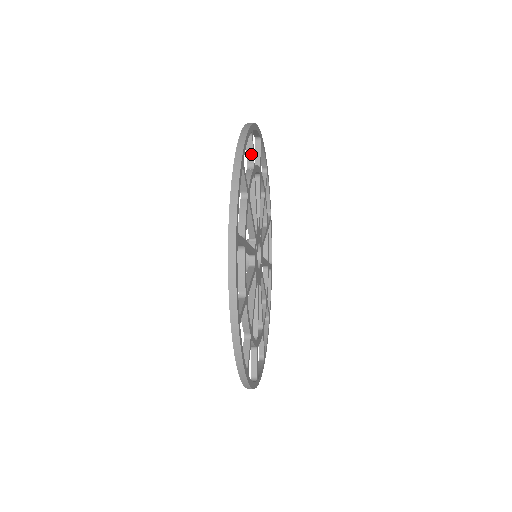
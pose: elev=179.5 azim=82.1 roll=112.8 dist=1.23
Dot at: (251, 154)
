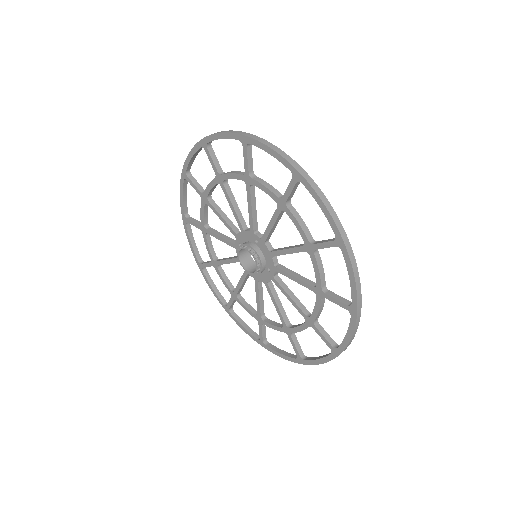
Dot at: (217, 162)
